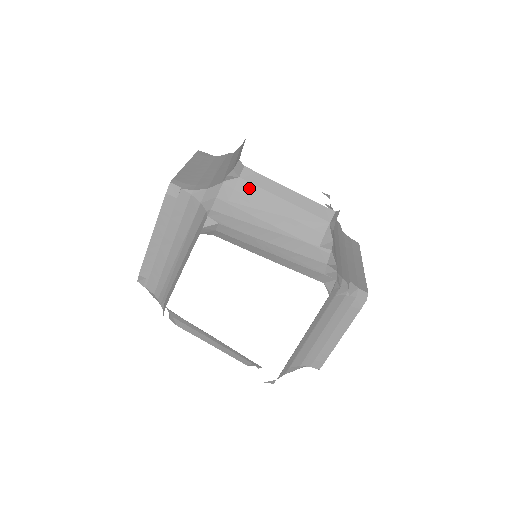
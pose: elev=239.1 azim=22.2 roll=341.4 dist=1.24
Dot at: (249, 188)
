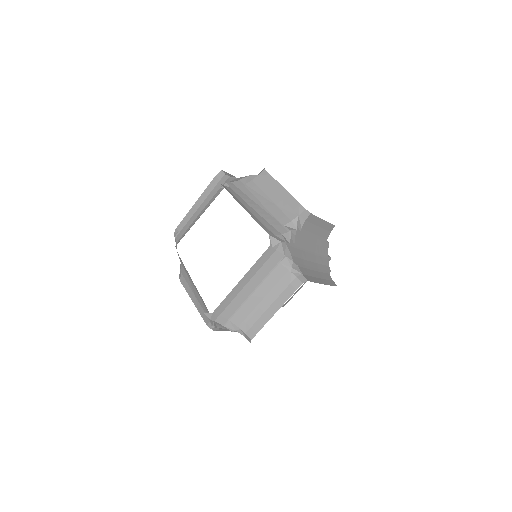
Dot at: (261, 182)
